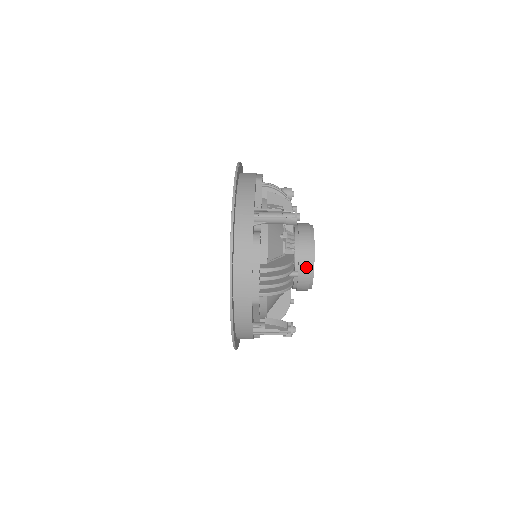
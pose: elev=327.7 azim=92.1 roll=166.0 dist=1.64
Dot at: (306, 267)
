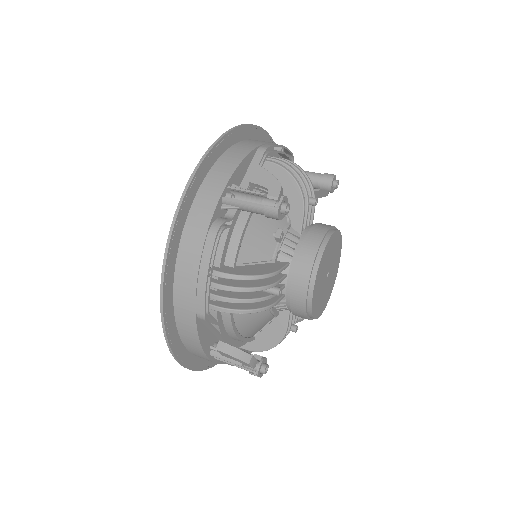
Dot at: (301, 286)
